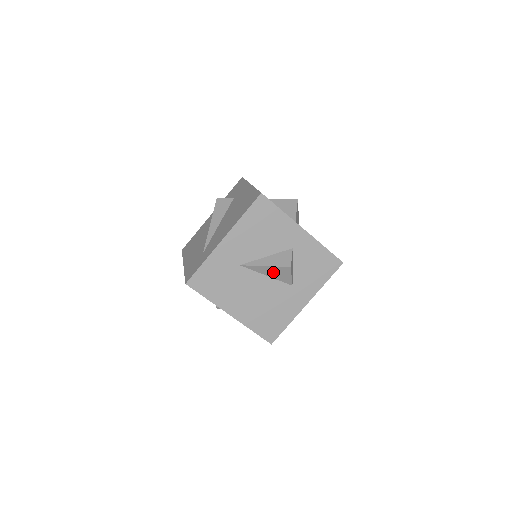
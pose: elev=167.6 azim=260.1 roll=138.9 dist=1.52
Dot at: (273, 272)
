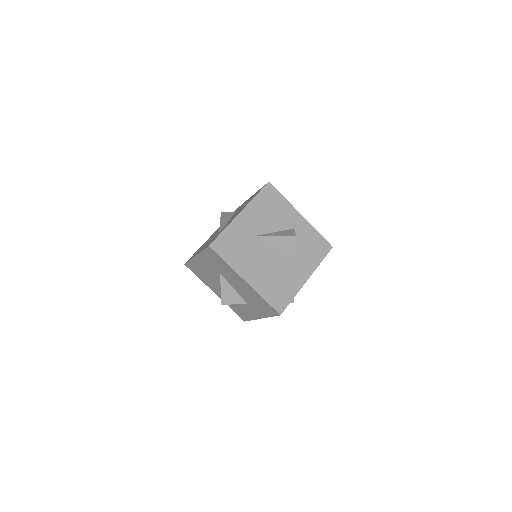
Dot at: (281, 243)
